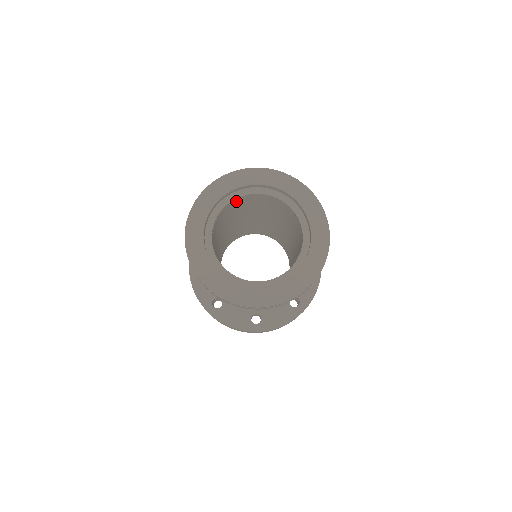
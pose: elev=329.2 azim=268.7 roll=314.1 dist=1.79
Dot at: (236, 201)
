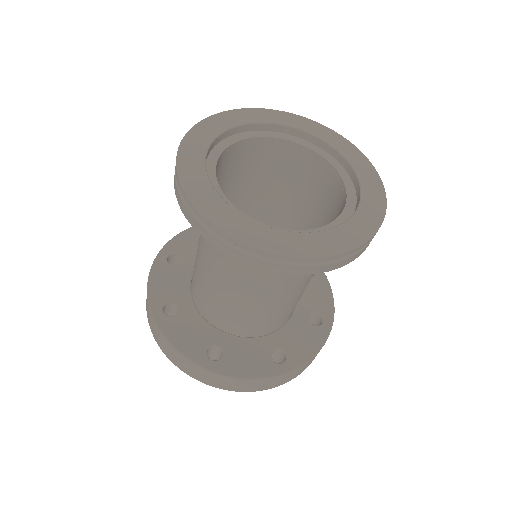
Dot at: (228, 153)
